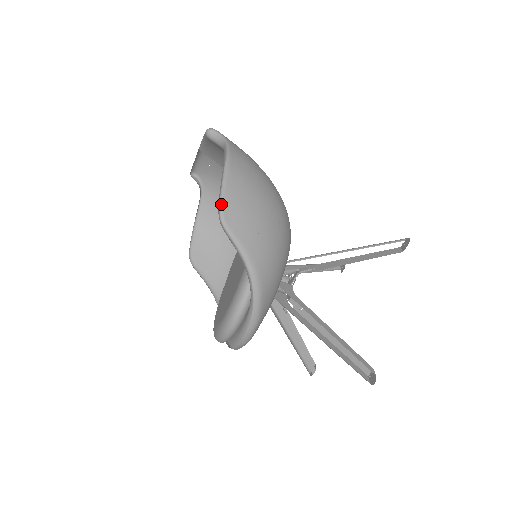
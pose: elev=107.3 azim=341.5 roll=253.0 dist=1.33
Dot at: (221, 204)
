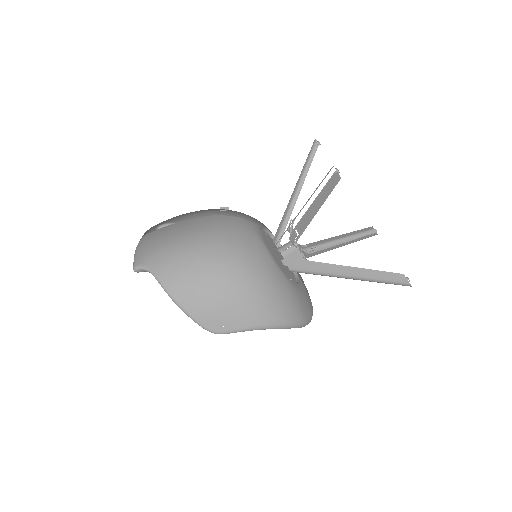
Dot at: (204, 328)
